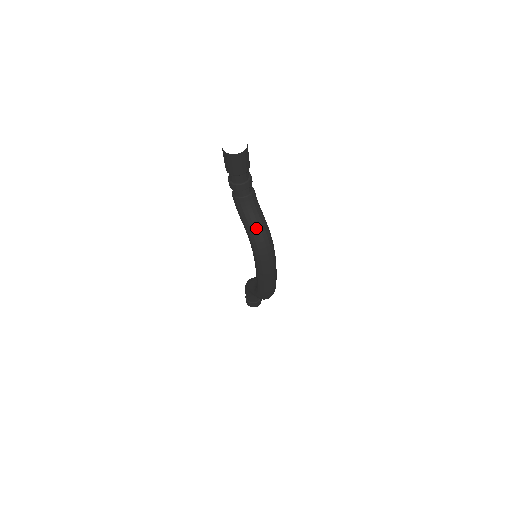
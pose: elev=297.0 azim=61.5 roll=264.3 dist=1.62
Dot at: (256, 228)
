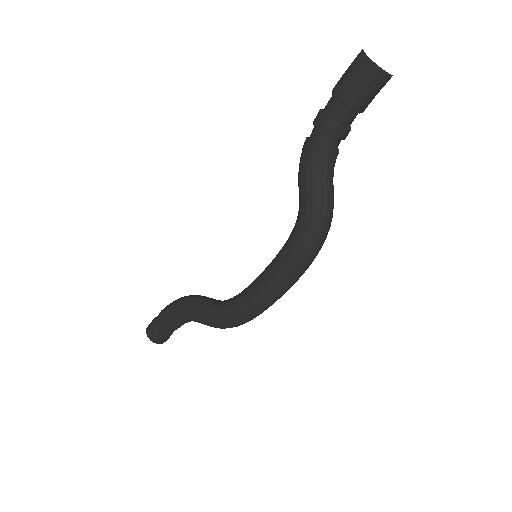
Dot at: (328, 204)
